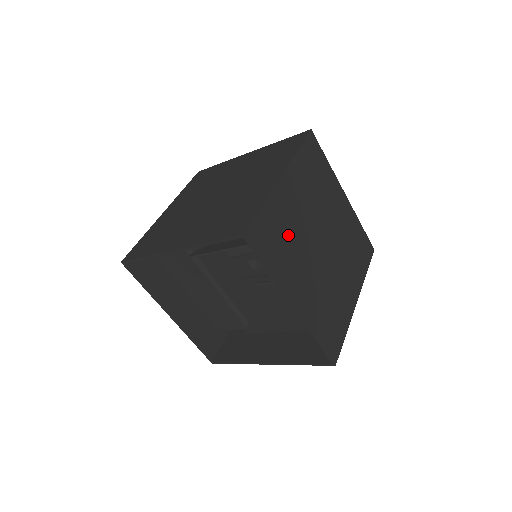
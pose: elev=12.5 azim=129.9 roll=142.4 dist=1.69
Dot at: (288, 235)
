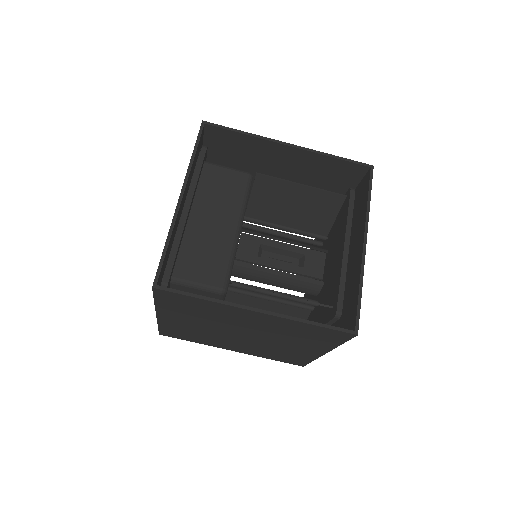
Dot at: occluded
